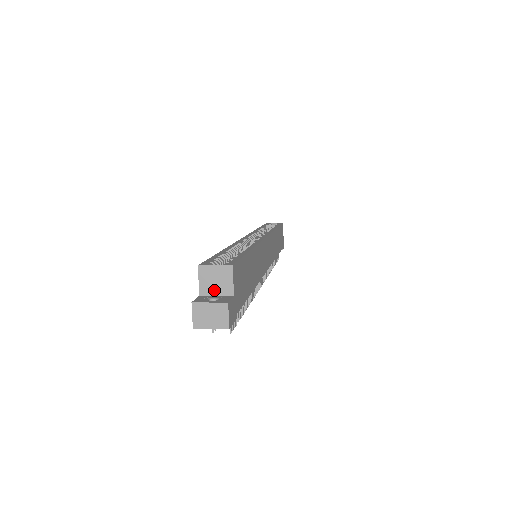
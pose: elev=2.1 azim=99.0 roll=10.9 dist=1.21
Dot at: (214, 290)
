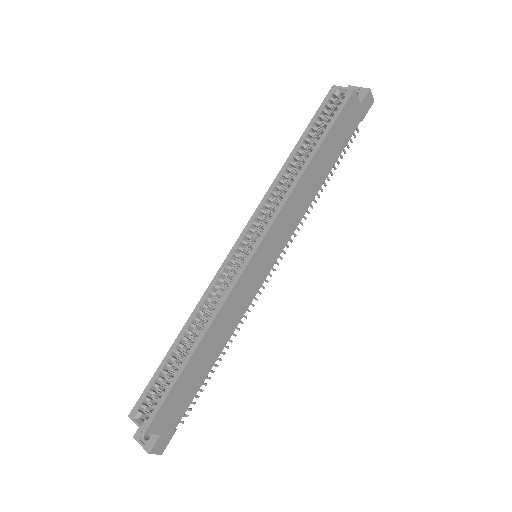
Dot at: occluded
